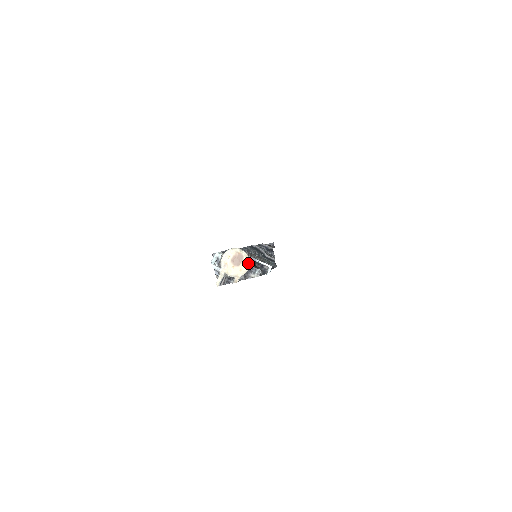
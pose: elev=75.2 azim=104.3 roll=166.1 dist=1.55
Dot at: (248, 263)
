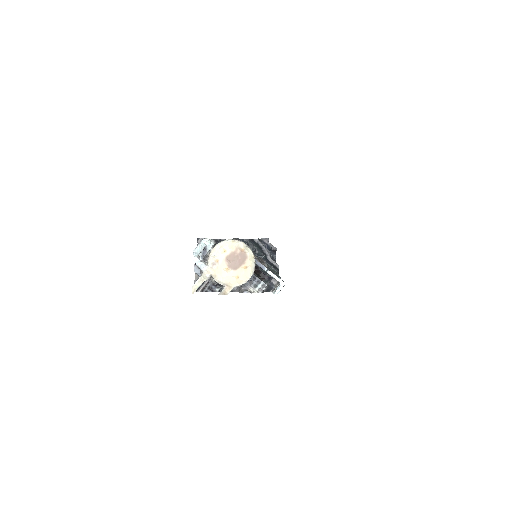
Dot at: (252, 269)
